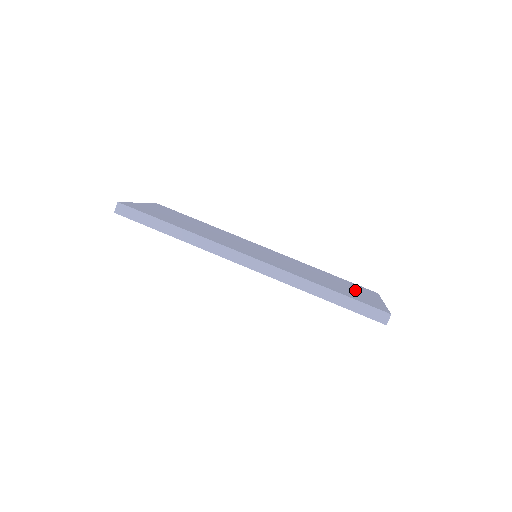
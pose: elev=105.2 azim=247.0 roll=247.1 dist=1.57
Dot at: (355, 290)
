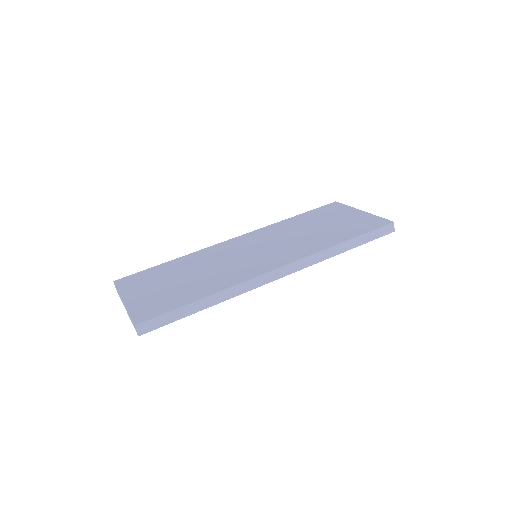
Dot at: (339, 218)
